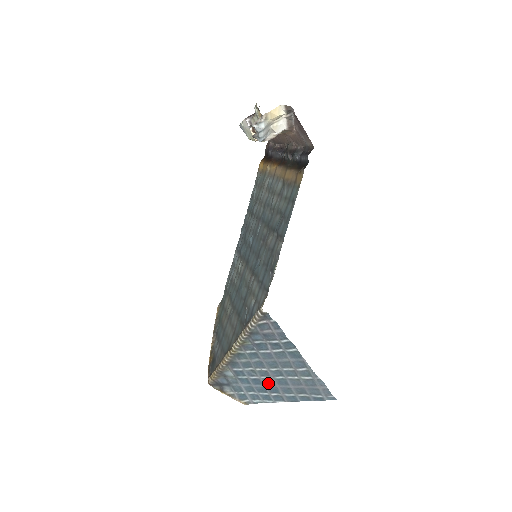
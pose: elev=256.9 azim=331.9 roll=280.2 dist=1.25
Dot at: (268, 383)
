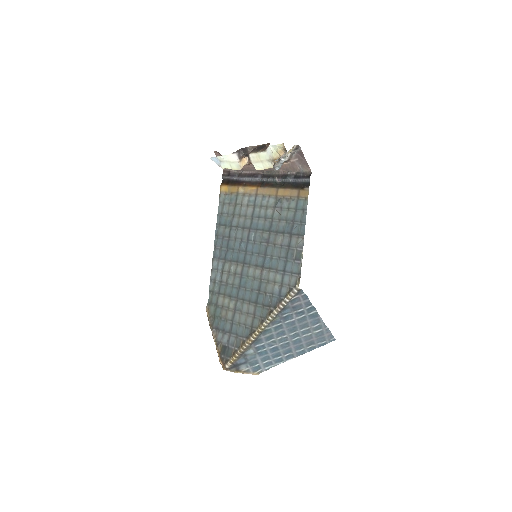
Dot at: (284, 347)
